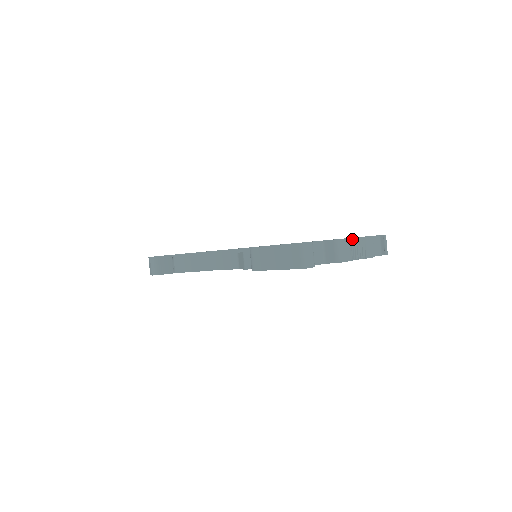
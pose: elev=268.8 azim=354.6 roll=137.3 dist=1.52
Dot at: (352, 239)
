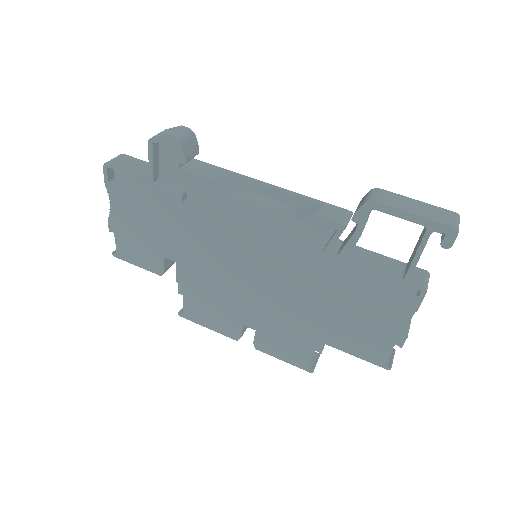
Dot at: occluded
